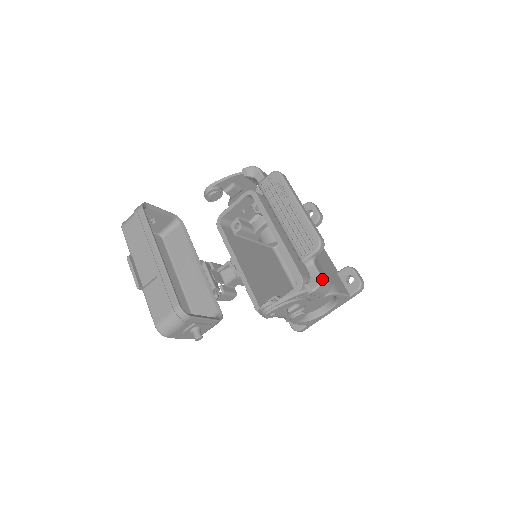
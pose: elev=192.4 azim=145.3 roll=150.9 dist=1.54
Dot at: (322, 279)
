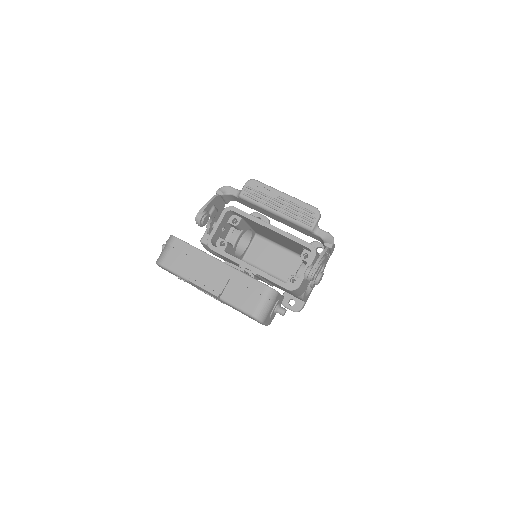
Dot at: occluded
